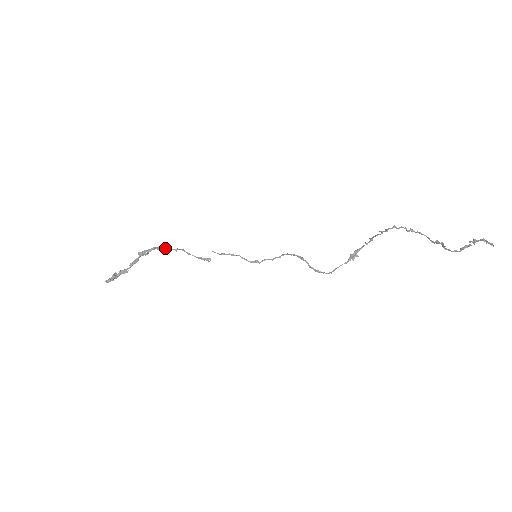
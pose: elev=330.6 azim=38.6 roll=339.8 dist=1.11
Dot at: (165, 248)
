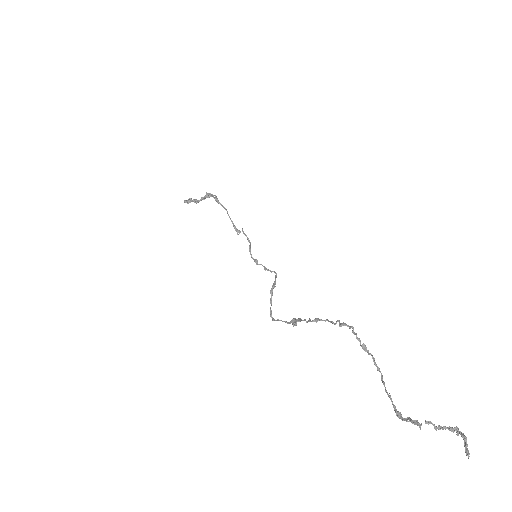
Dot at: occluded
